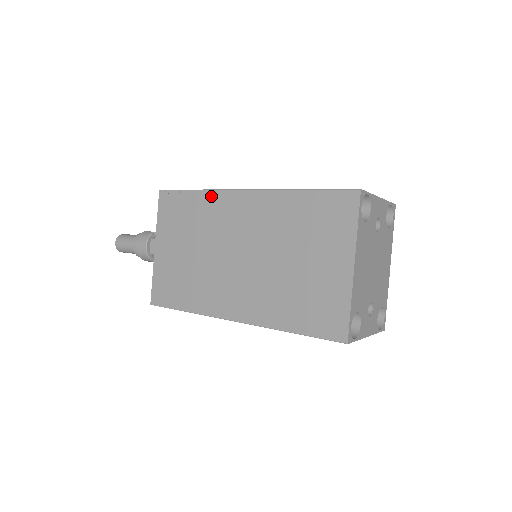
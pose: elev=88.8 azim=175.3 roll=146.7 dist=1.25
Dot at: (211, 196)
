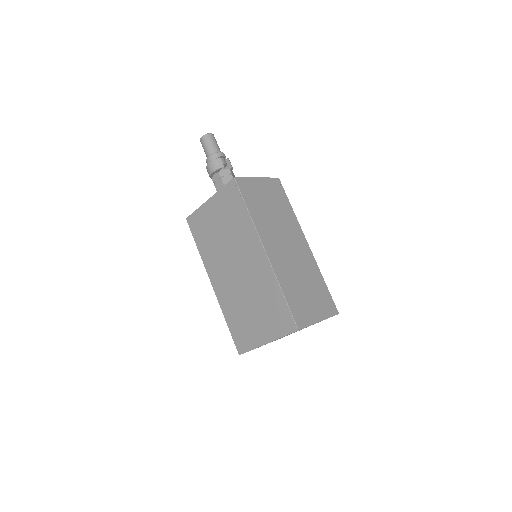
Dot at: (251, 226)
